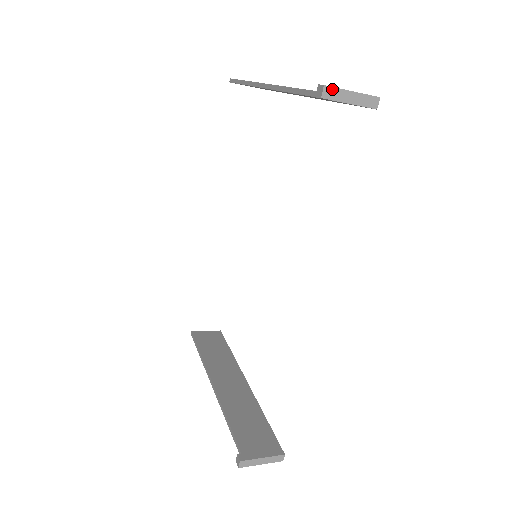
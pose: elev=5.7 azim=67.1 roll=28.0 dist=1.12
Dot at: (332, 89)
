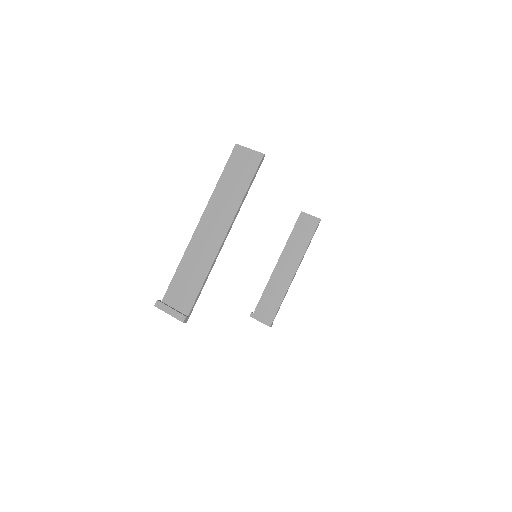
Dot at: (159, 308)
